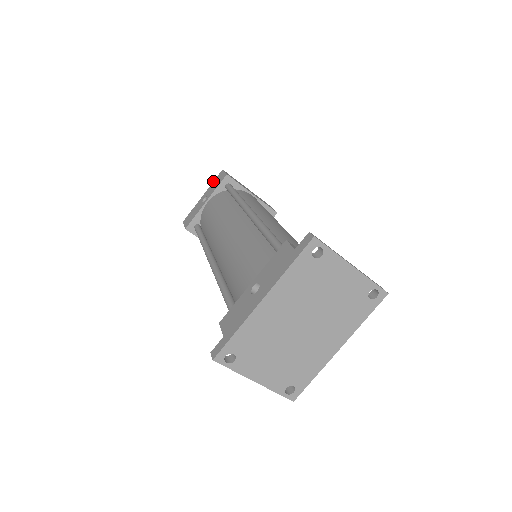
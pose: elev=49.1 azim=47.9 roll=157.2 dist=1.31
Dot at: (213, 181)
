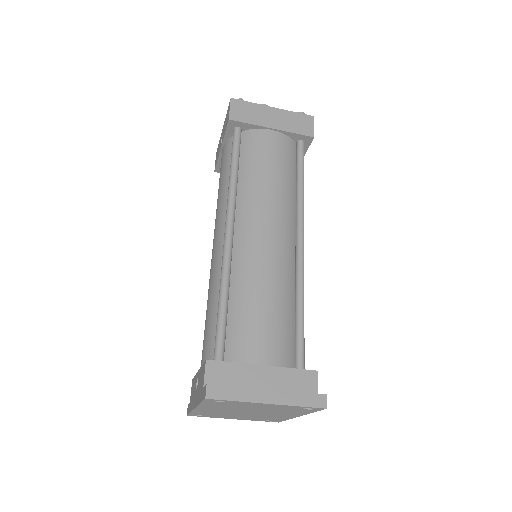
Dot at: occluded
